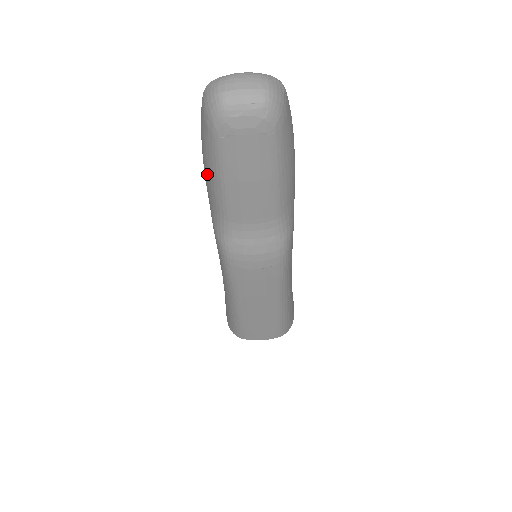
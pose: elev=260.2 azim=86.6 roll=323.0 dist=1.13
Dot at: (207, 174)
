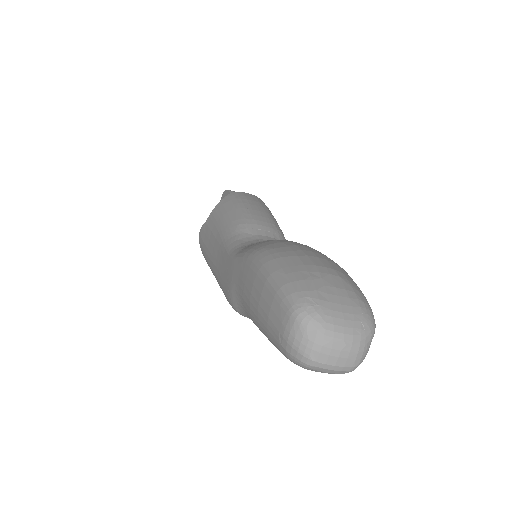
Dot at: (253, 311)
